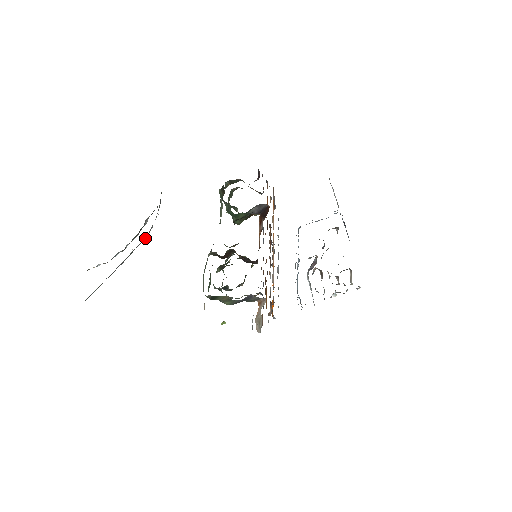
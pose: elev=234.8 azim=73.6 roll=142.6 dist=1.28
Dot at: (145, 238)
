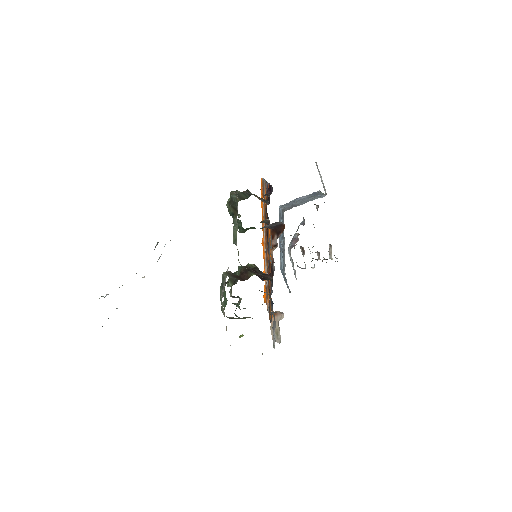
Dot at: occluded
